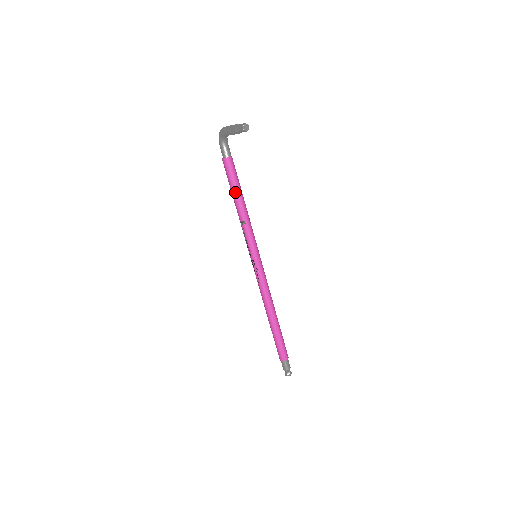
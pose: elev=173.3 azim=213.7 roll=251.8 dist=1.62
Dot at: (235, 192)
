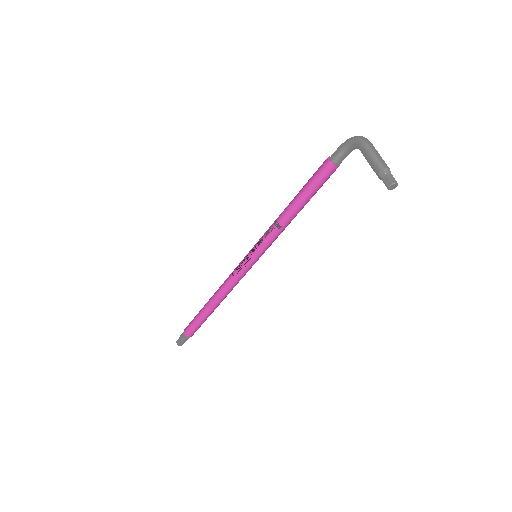
Dot at: (304, 198)
